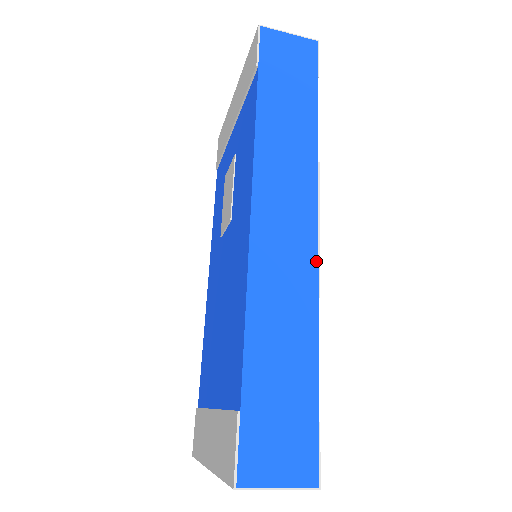
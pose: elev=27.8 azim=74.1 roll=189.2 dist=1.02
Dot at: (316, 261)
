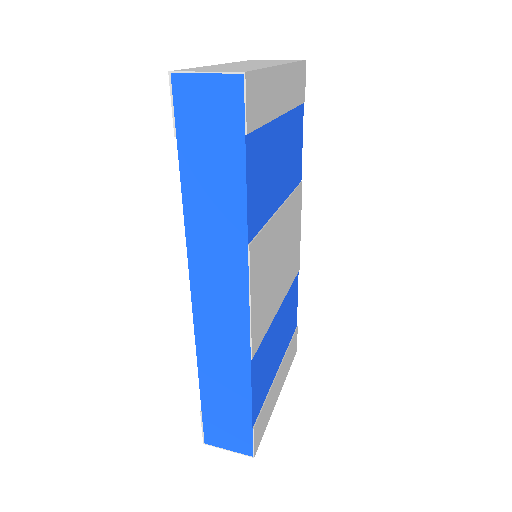
Dot at: (248, 334)
